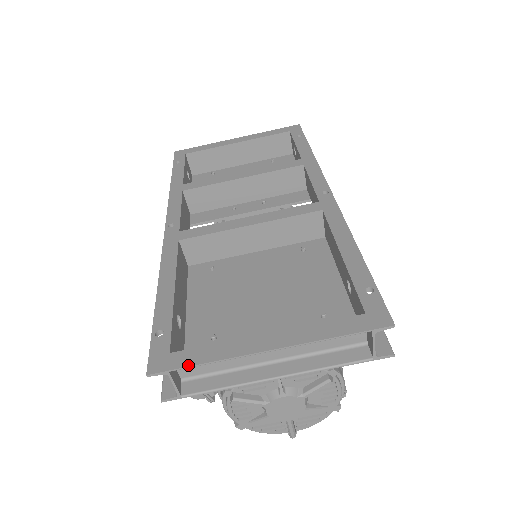
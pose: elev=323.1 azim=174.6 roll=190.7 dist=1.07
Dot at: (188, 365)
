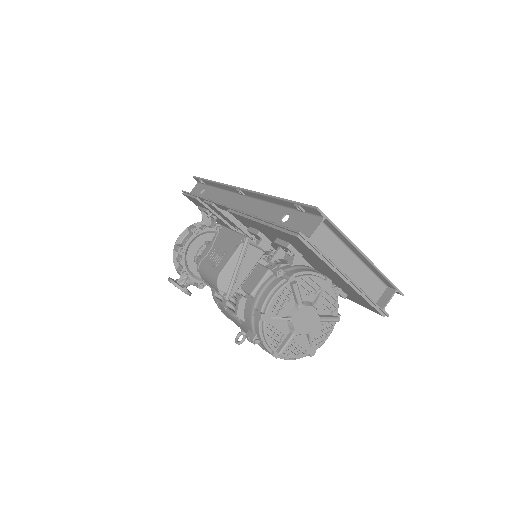
Dot at: (334, 224)
